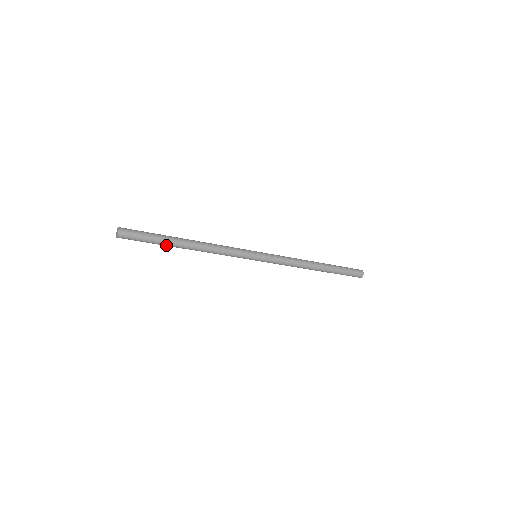
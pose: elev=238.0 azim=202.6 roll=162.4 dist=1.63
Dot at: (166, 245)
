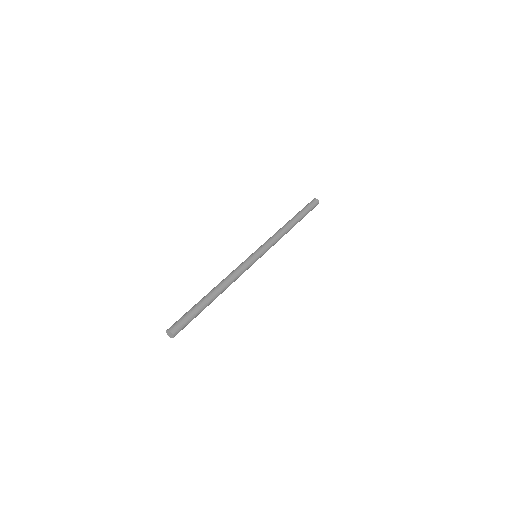
Dot at: (204, 308)
